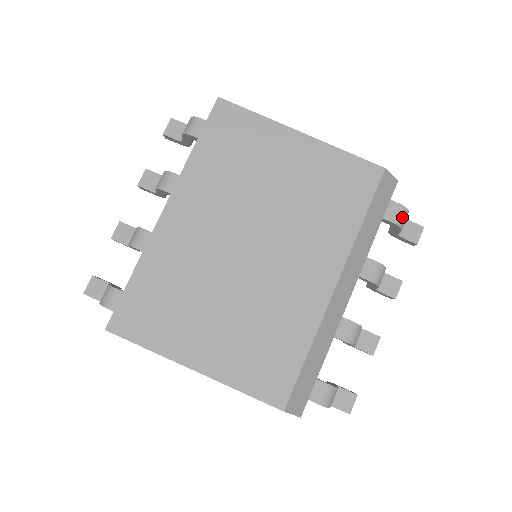
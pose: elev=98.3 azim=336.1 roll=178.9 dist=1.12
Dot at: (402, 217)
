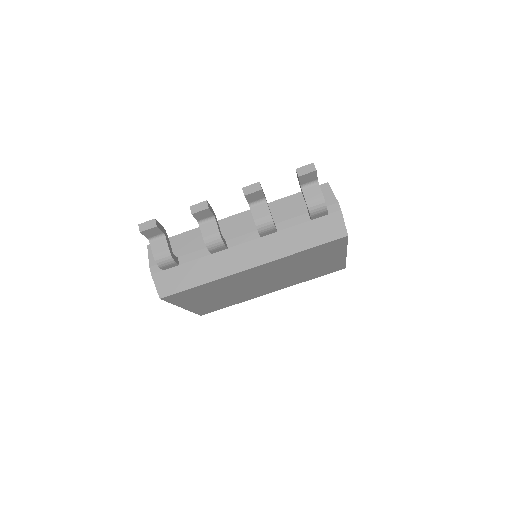
Dot at: occluded
